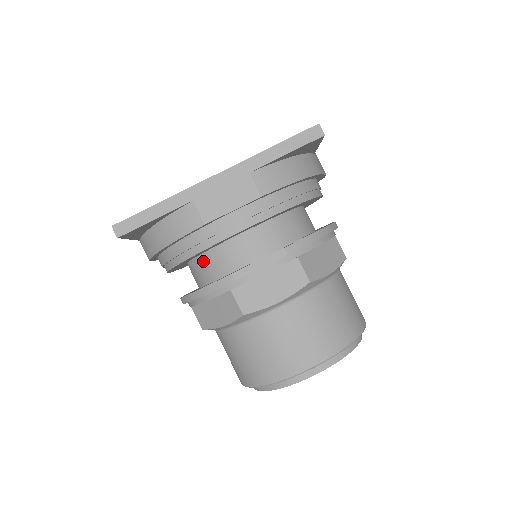
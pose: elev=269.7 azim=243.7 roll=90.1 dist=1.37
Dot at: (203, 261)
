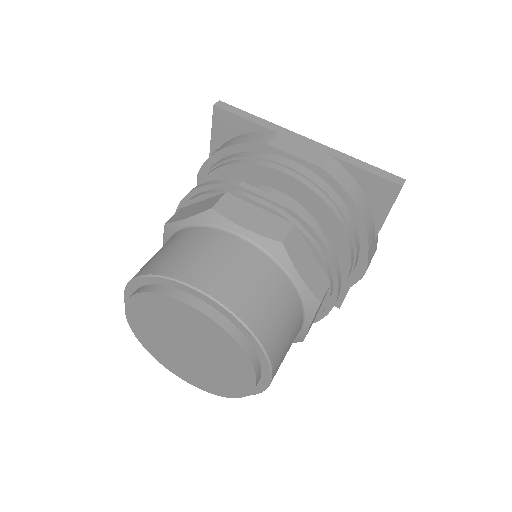
Dot at: occluded
